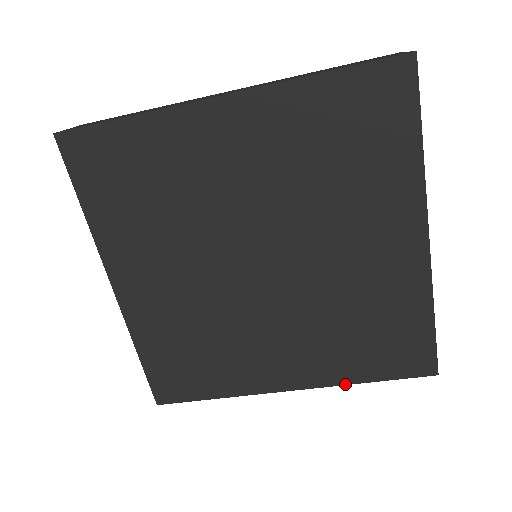
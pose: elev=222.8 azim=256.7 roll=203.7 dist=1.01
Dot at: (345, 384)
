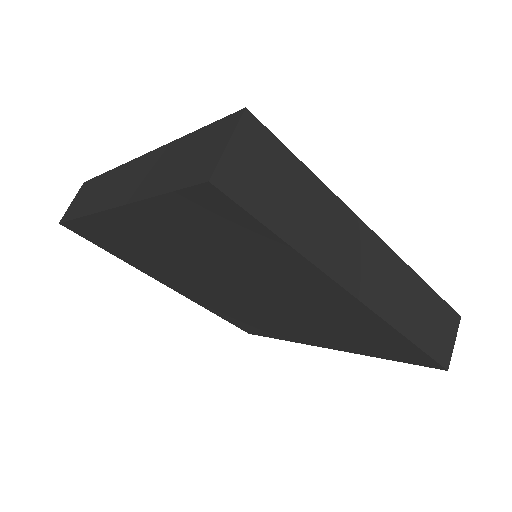
Dot at: (366, 355)
